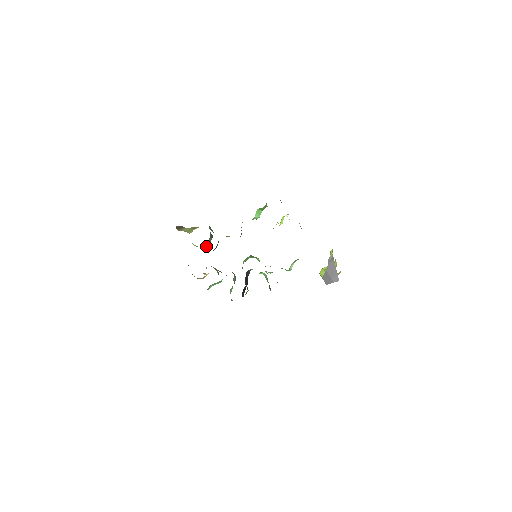
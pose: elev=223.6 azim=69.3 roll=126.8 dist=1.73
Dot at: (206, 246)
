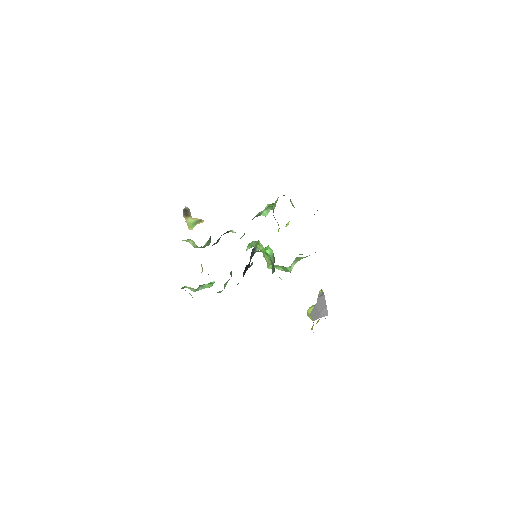
Dot at: (205, 245)
